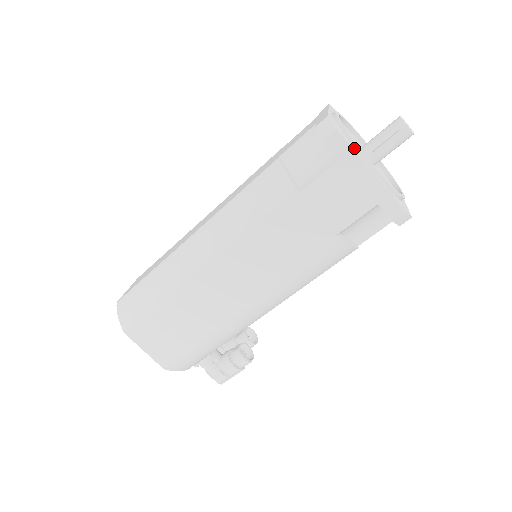
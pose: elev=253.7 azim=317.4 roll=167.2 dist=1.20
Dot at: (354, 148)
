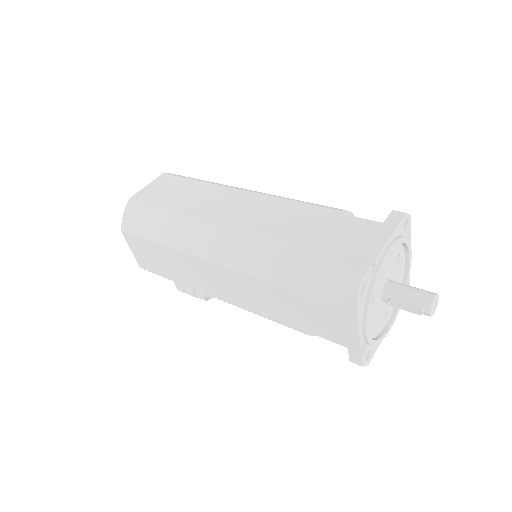
Dot at: (364, 309)
